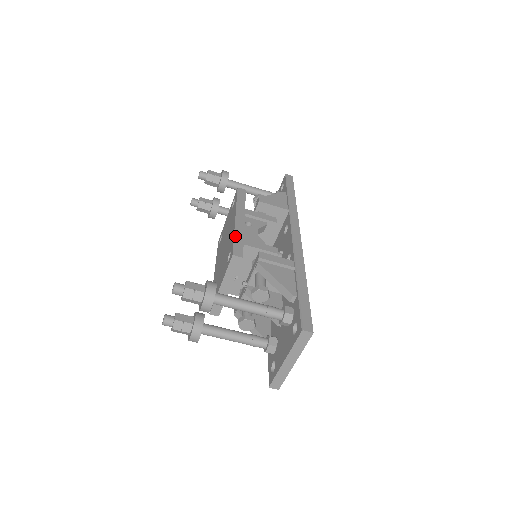
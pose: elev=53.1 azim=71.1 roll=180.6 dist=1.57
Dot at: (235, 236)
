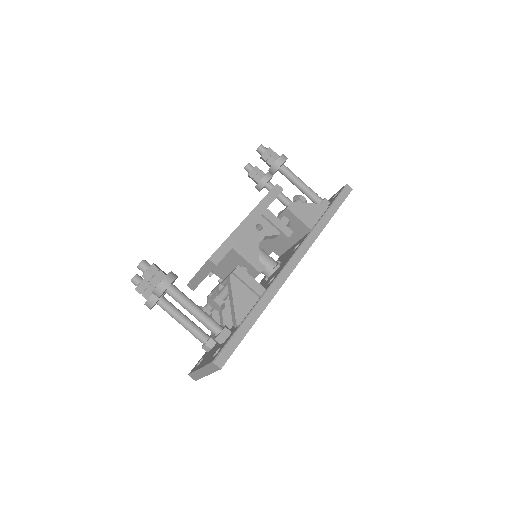
Dot at: (228, 239)
